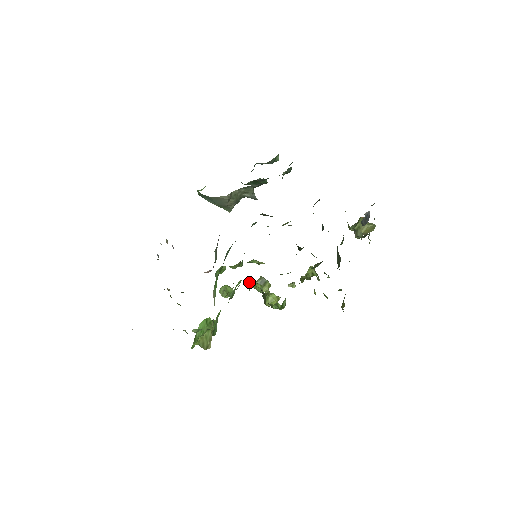
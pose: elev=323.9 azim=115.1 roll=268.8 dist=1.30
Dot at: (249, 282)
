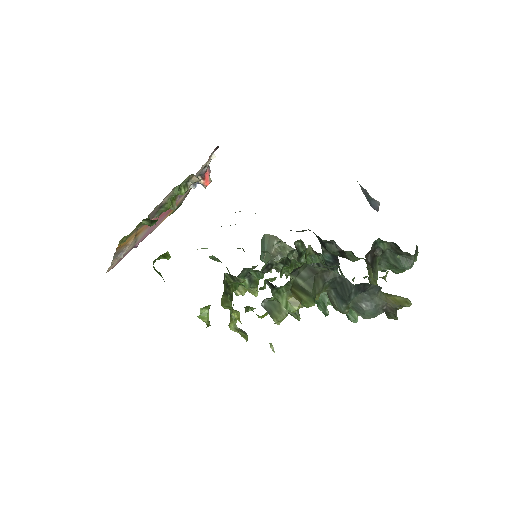
Dot at: occluded
